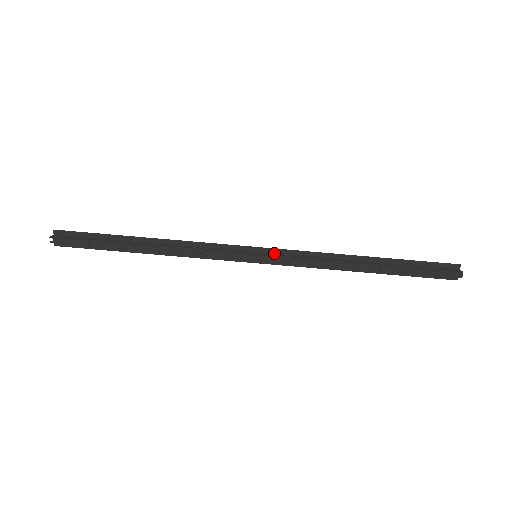
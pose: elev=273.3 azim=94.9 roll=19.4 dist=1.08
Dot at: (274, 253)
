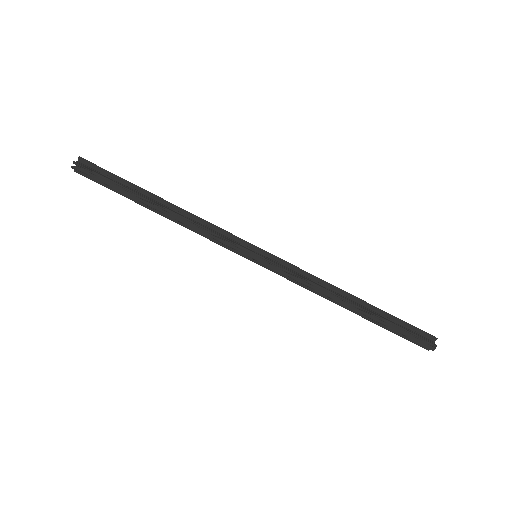
Dot at: (274, 260)
